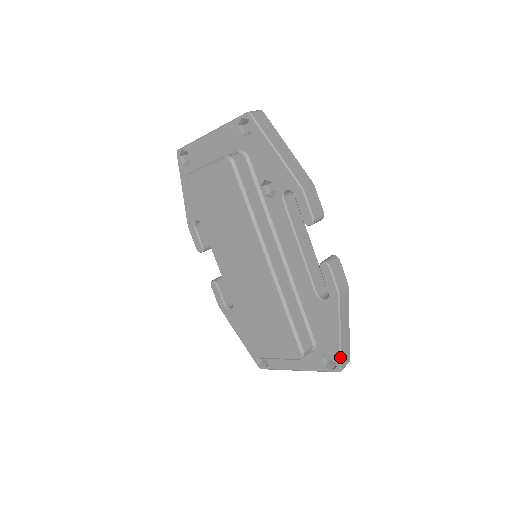
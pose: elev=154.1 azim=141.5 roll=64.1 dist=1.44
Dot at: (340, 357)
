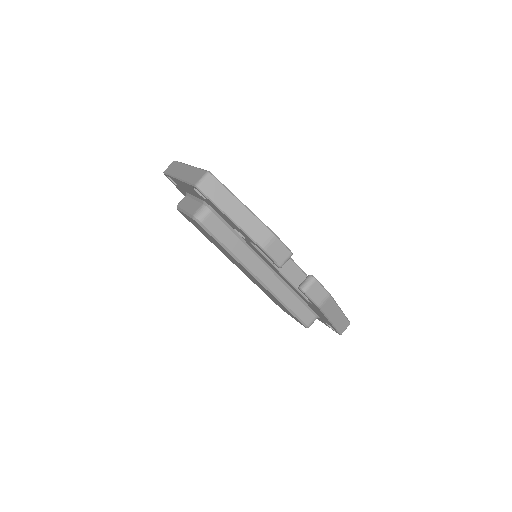
Dot at: (337, 330)
